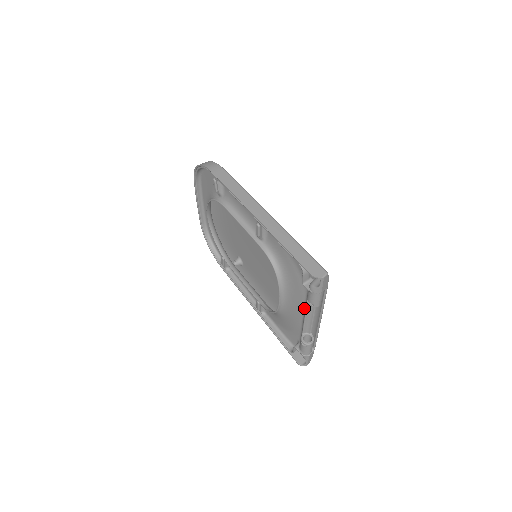
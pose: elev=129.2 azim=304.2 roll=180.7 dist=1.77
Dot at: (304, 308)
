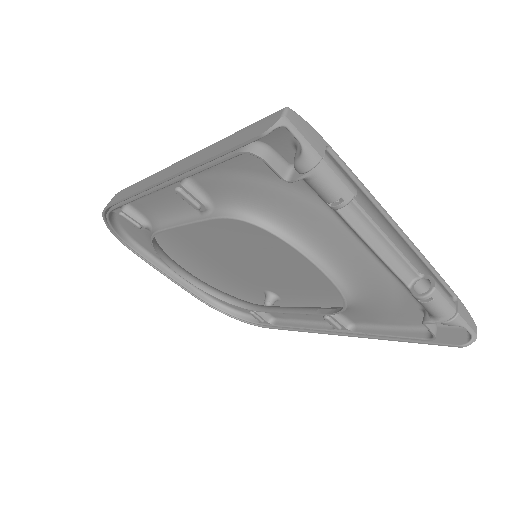
Dot at: (356, 238)
